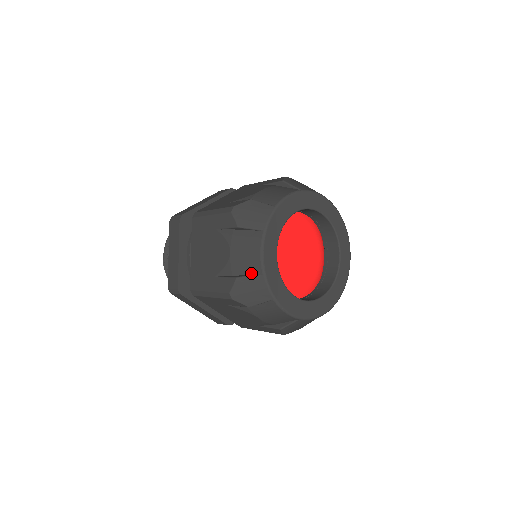
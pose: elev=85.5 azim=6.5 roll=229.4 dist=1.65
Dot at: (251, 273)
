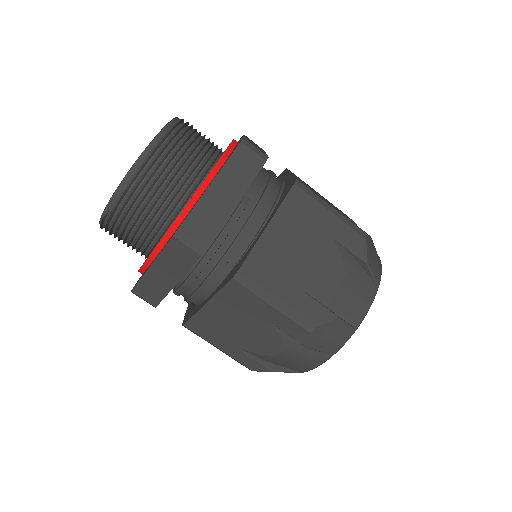
Dot at: (289, 368)
